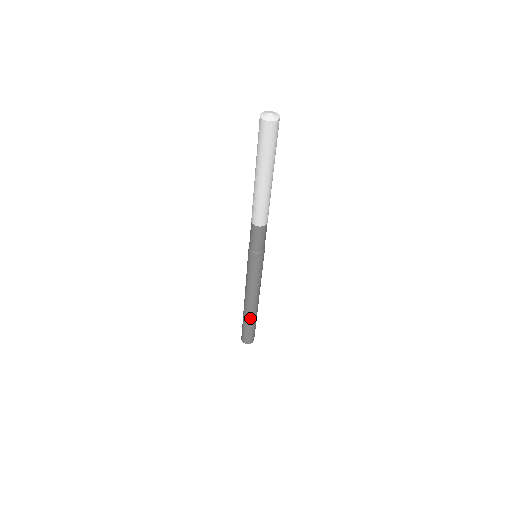
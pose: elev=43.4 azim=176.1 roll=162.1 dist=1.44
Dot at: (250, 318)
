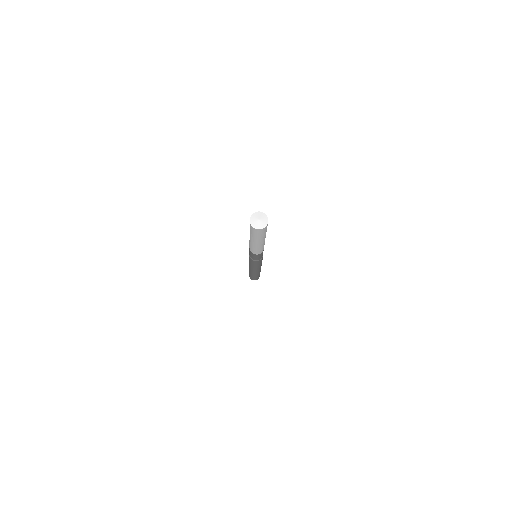
Dot at: (255, 275)
